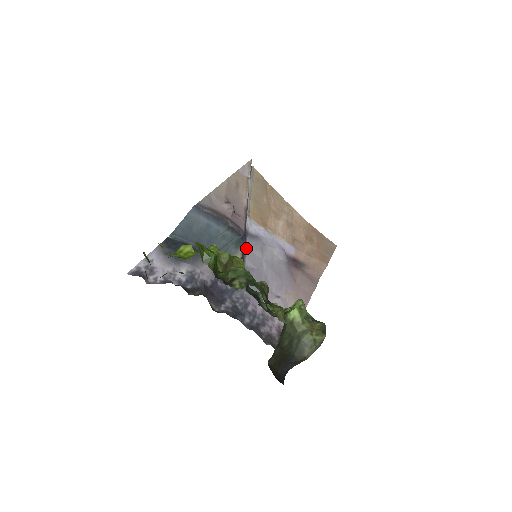
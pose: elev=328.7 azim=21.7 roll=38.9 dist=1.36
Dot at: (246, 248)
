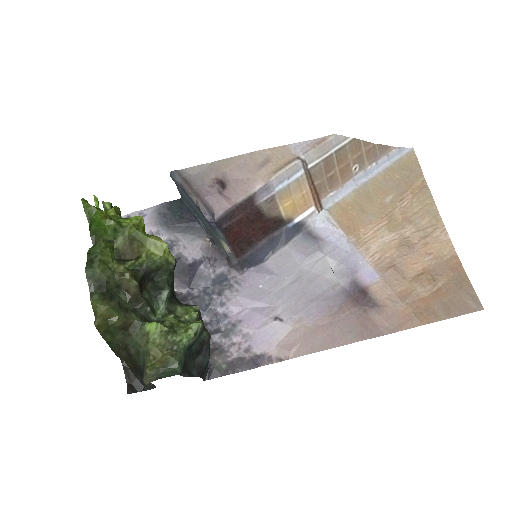
Dot at: (285, 246)
